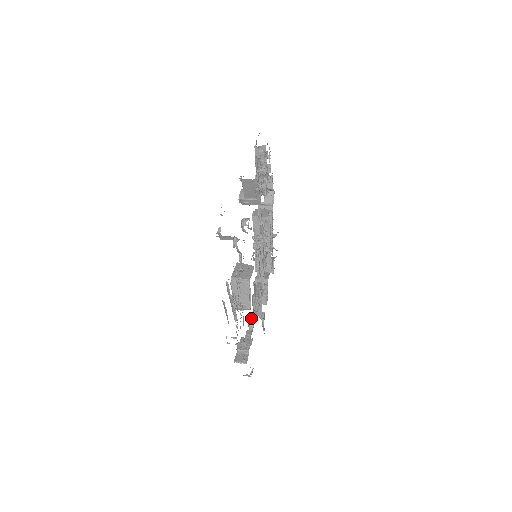
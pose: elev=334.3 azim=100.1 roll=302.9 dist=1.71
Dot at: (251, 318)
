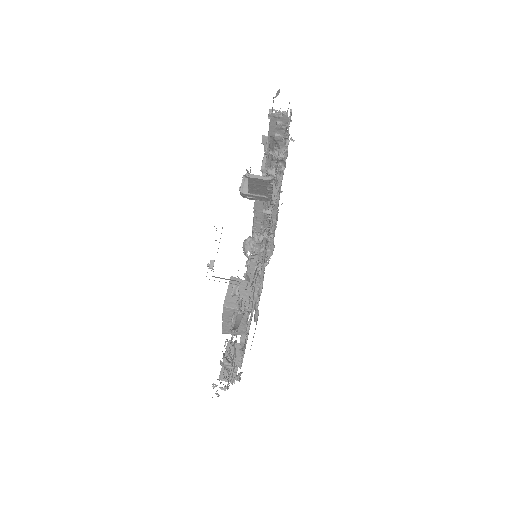
Dot at: occluded
